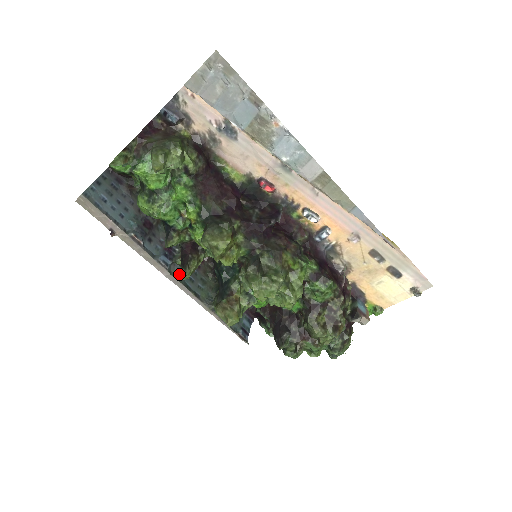
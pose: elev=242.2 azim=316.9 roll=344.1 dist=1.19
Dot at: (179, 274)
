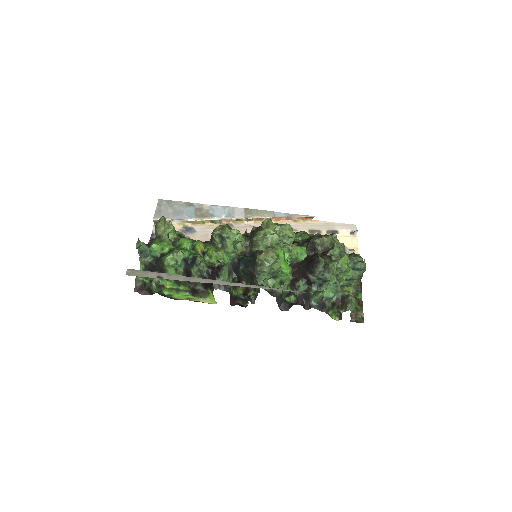
Dot at: occluded
